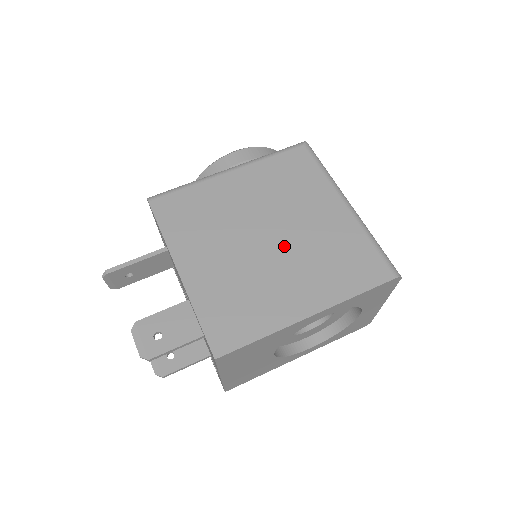
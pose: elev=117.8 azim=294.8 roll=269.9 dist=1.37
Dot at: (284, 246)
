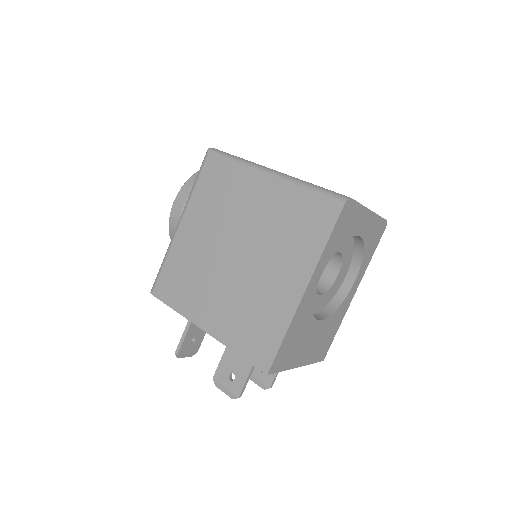
Dot at: (251, 251)
